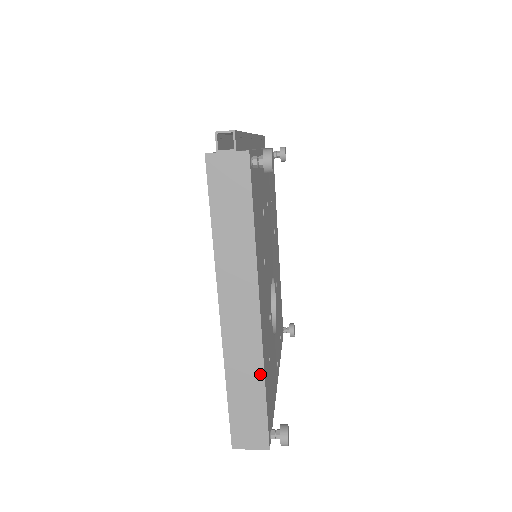
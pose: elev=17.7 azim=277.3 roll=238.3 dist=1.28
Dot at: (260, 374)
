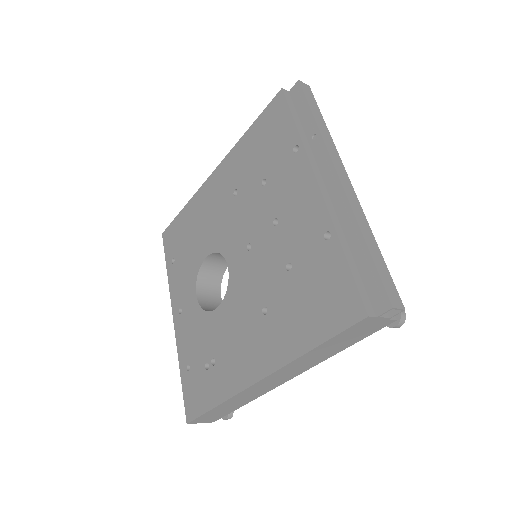
Dot at: (250, 401)
